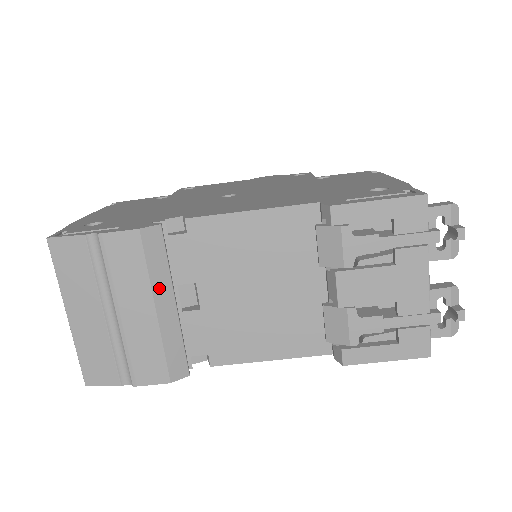
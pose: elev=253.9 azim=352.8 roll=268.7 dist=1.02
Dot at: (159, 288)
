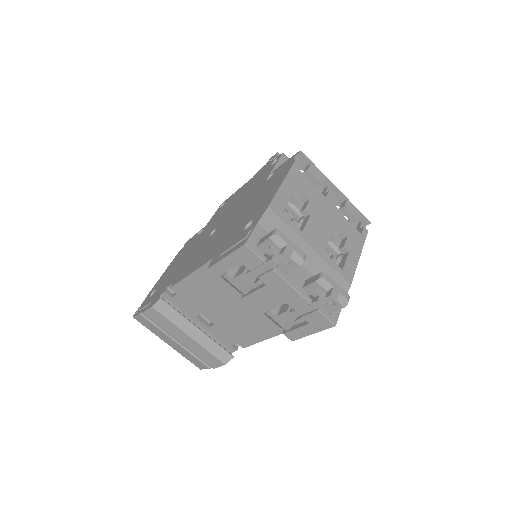
Dot at: (183, 326)
